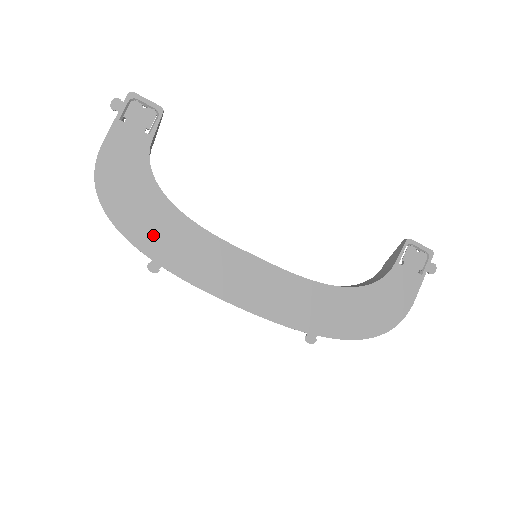
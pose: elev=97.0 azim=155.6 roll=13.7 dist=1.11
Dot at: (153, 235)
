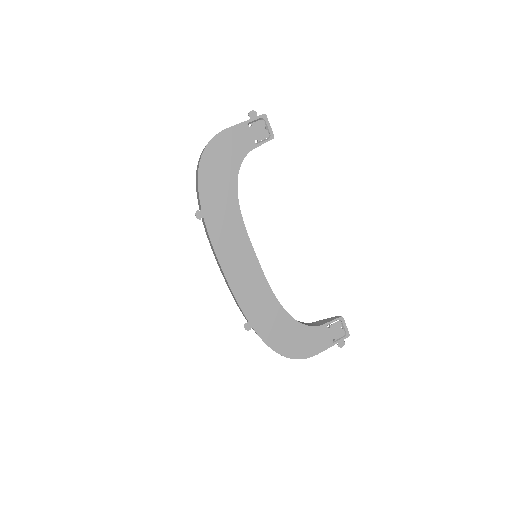
Dot at: (213, 197)
